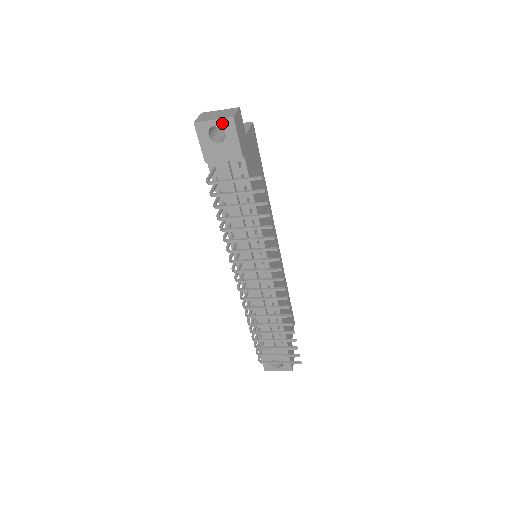
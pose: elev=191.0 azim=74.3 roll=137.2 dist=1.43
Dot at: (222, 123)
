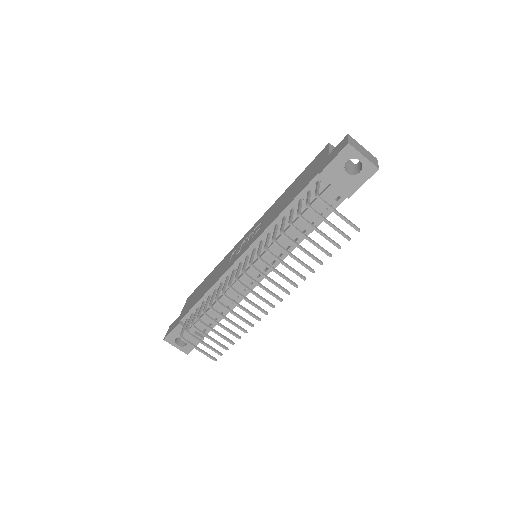
Dot at: (367, 164)
